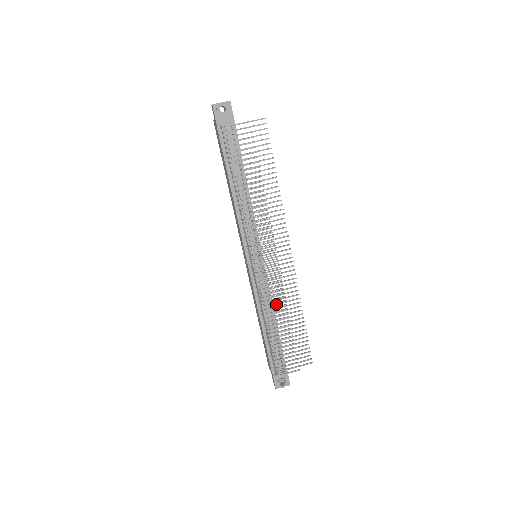
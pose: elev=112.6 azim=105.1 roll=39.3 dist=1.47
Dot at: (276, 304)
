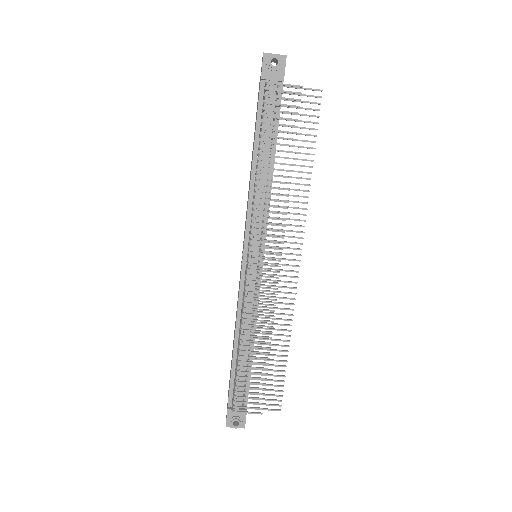
Dot at: (260, 322)
